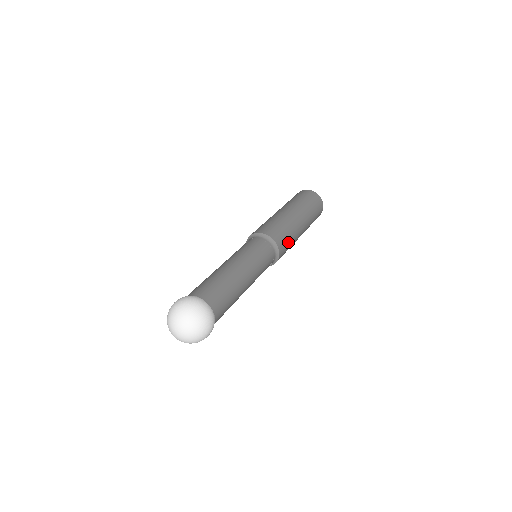
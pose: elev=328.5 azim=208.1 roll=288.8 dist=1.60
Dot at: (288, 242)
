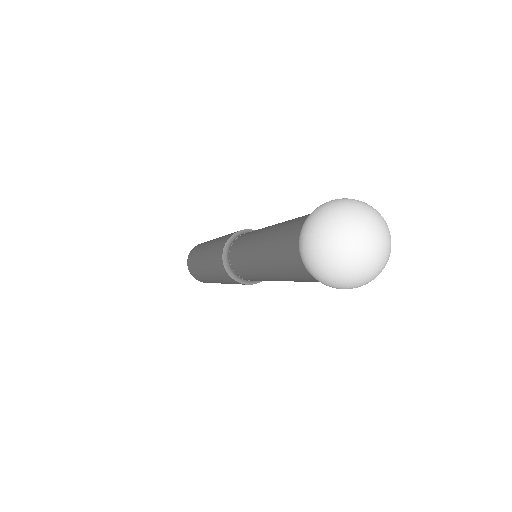
Dot at: occluded
